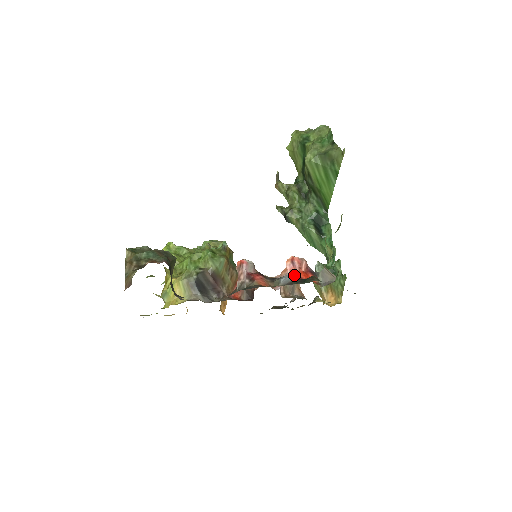
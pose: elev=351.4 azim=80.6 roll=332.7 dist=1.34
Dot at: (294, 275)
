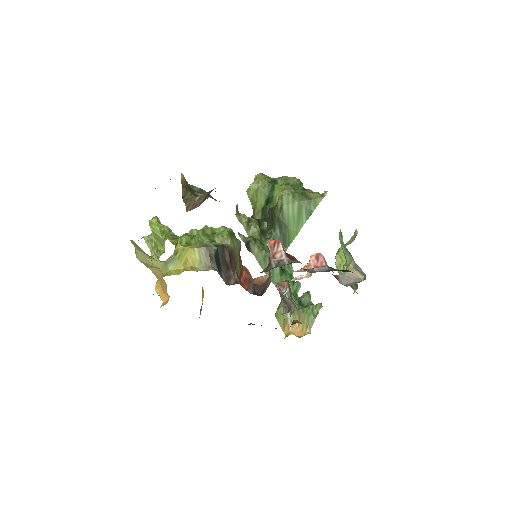
Dot at: occluded
